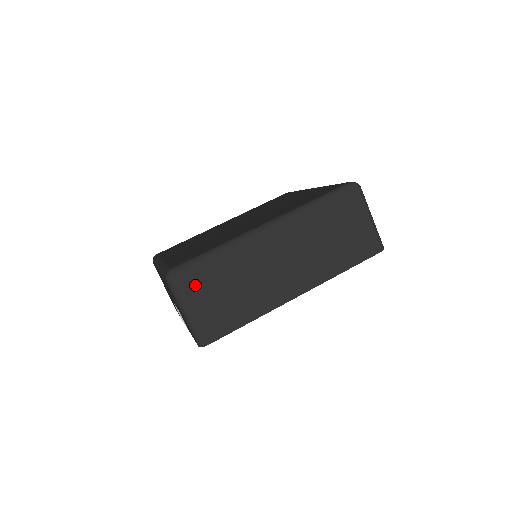
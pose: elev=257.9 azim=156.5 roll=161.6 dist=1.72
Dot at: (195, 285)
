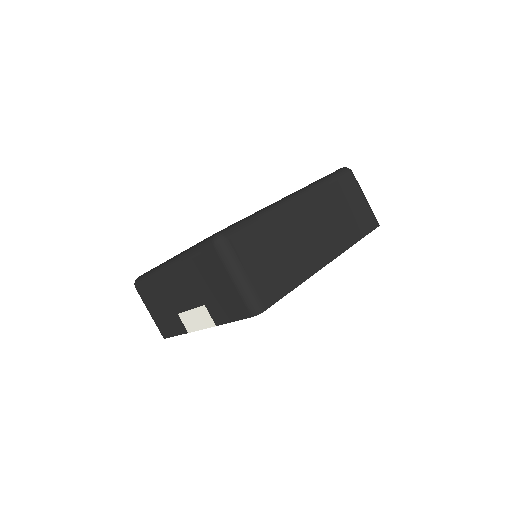
Dot at: (244, 247)
